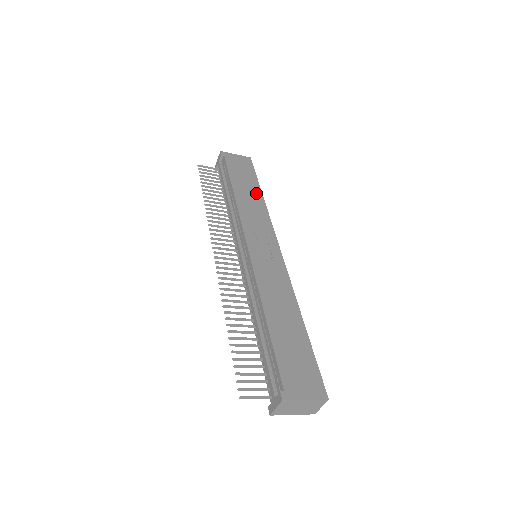
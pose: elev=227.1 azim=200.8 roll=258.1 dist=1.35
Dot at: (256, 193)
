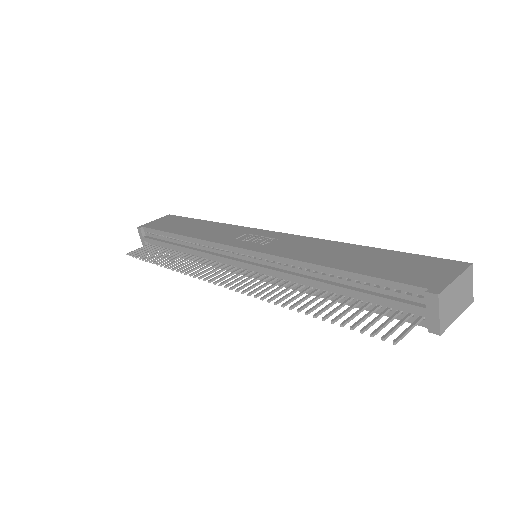
Dot at: (202, 224)
